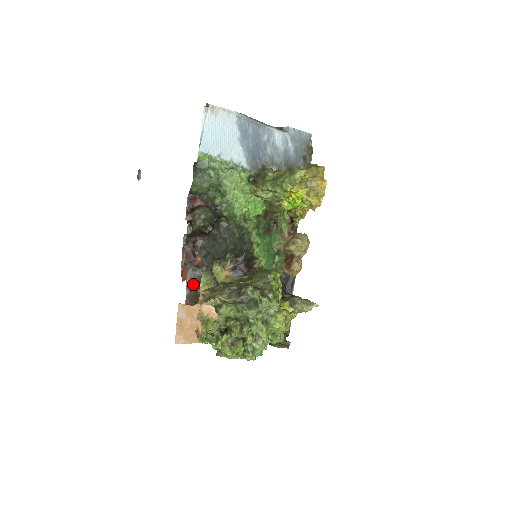
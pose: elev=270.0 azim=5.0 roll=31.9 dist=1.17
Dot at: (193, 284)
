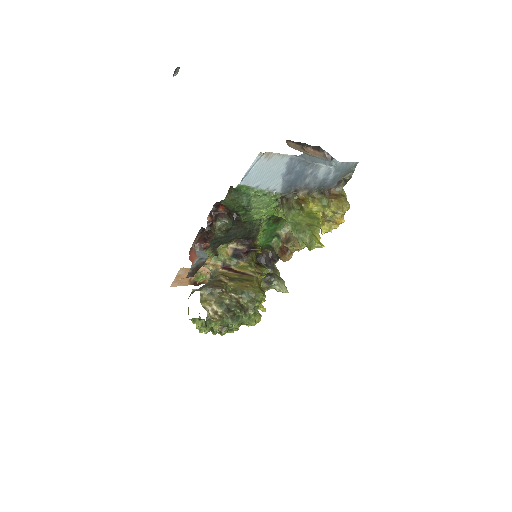
Dot at: (197, 266)
